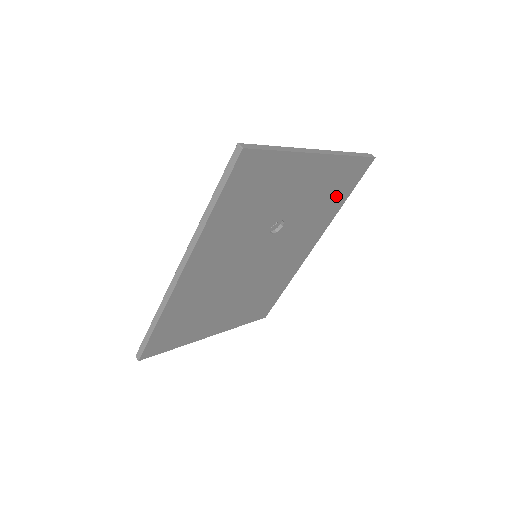
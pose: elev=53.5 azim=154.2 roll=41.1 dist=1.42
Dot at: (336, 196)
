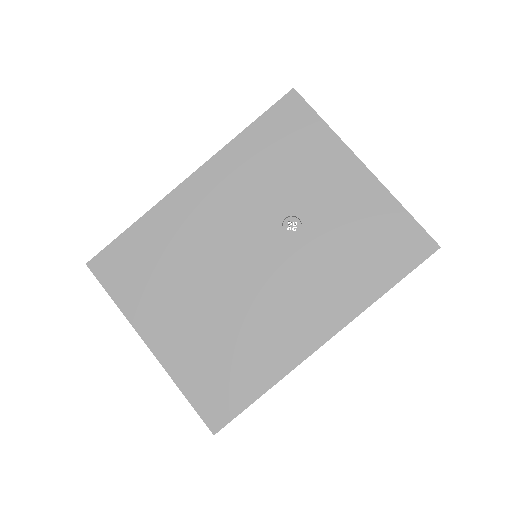
Dot at: (376, 262)
